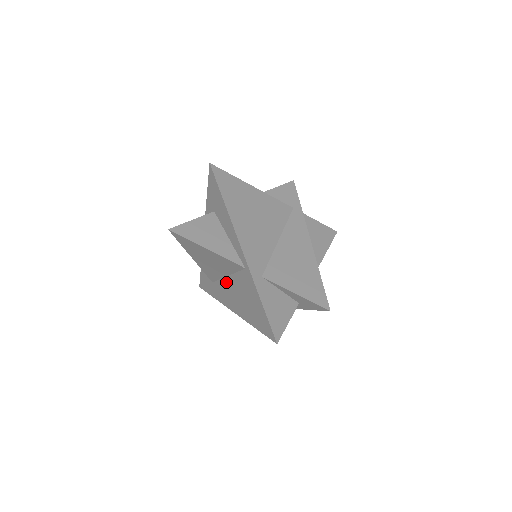
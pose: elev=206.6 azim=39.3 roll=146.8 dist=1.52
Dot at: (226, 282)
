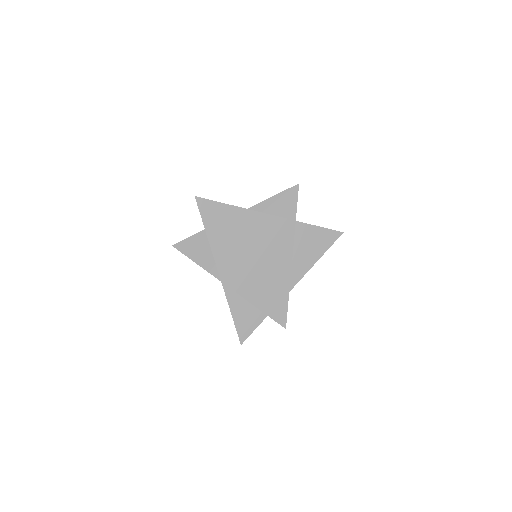
Dot at: occluded
